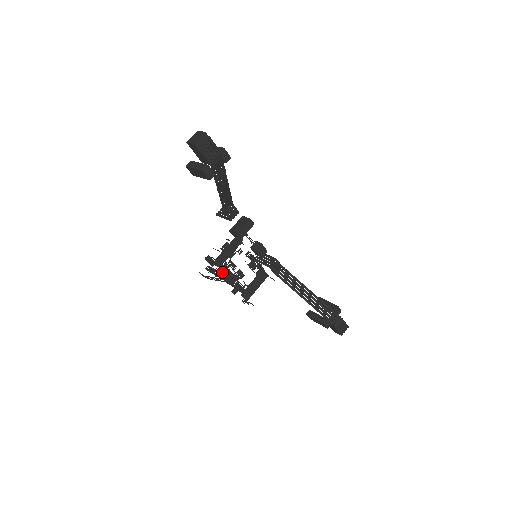
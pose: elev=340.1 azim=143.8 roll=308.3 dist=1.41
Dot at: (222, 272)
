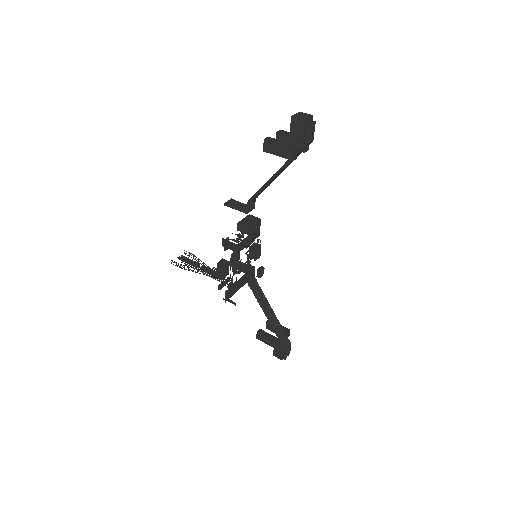
Dot at: (231, 260)
